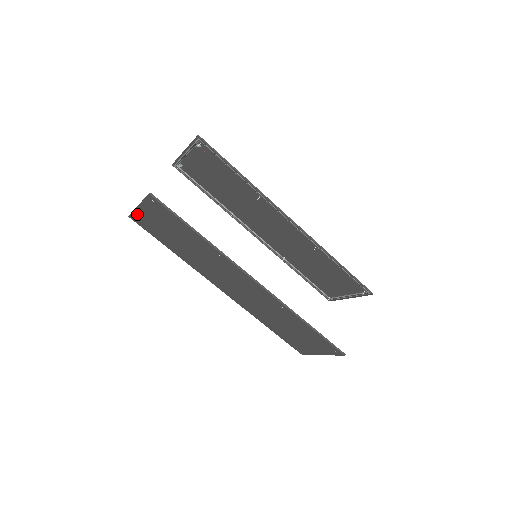
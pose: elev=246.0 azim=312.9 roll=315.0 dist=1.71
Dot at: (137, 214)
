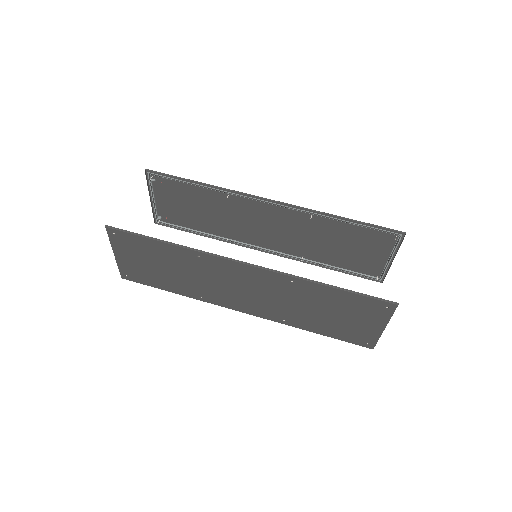
Dot at: (122, 267)
